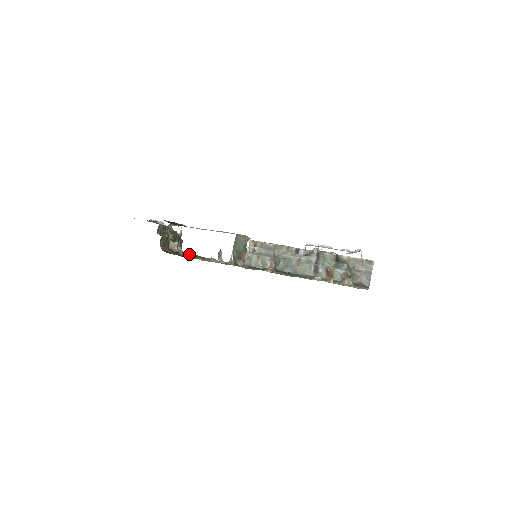
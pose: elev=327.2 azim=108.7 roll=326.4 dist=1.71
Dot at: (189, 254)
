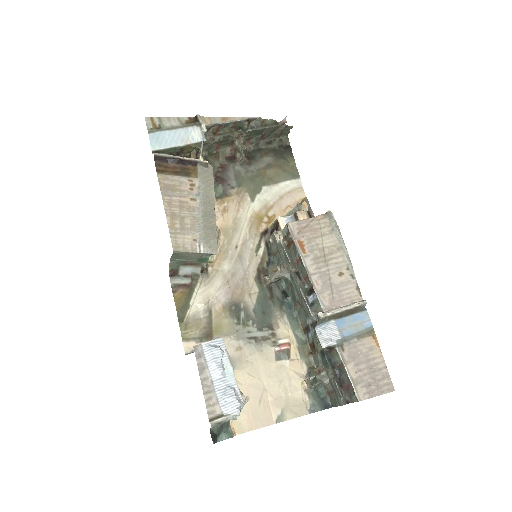
Dot at: (285, 150)
